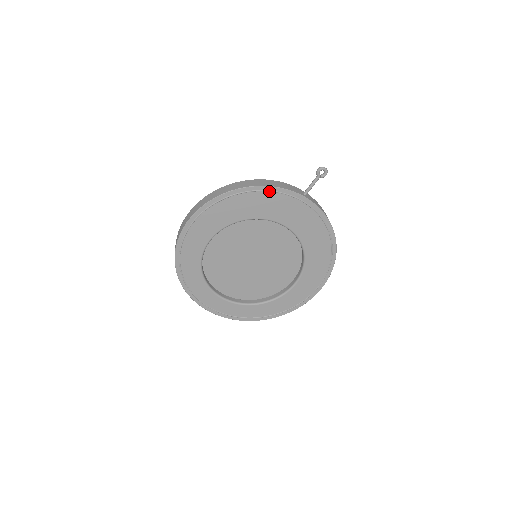
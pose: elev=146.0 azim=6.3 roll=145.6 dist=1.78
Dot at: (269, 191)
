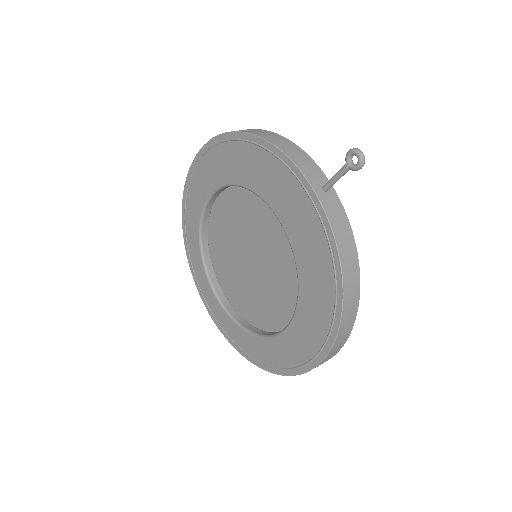
Dot at: (273, 153)
